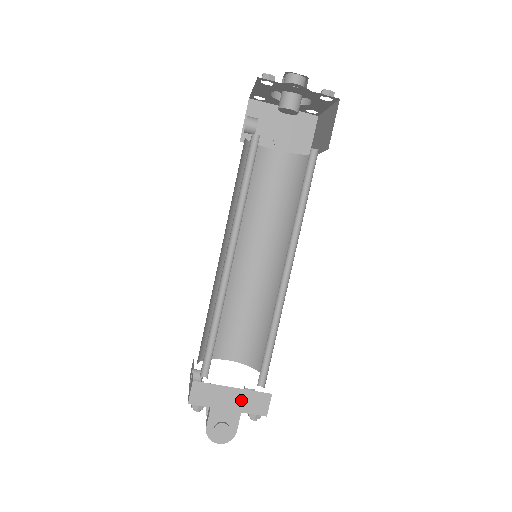
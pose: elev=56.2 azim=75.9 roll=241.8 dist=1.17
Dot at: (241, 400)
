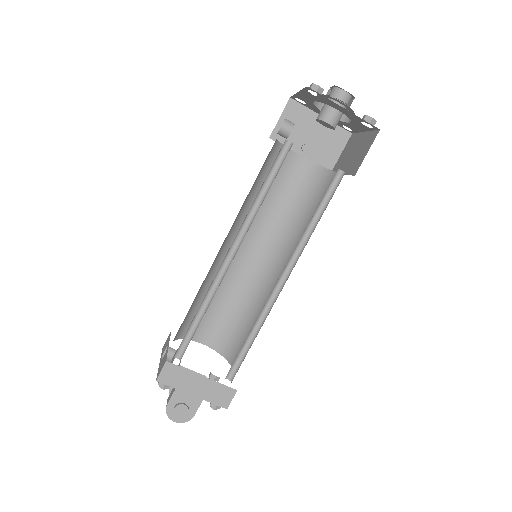
Dot at: (207, 389)
